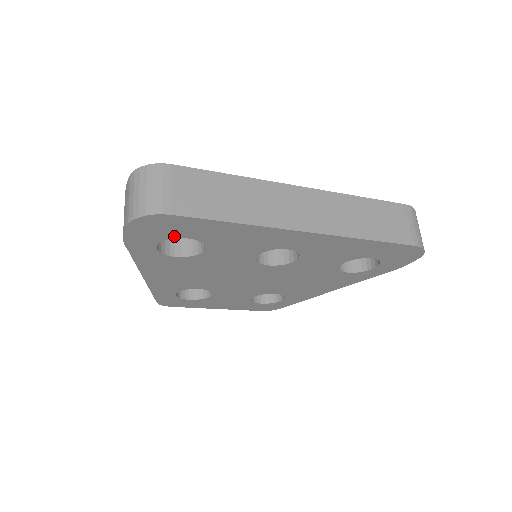
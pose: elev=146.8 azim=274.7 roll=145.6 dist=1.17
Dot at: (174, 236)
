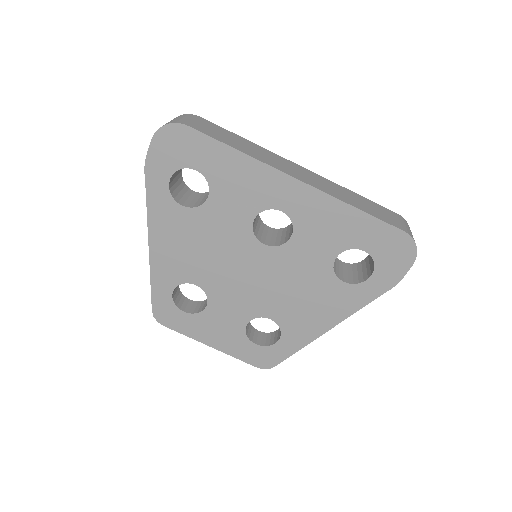
Dot at: (186, 164)
